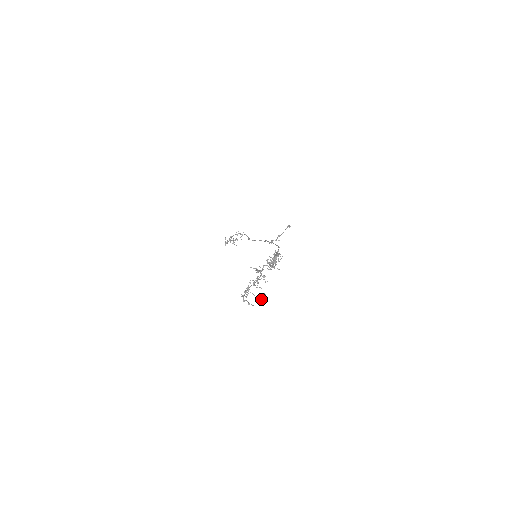
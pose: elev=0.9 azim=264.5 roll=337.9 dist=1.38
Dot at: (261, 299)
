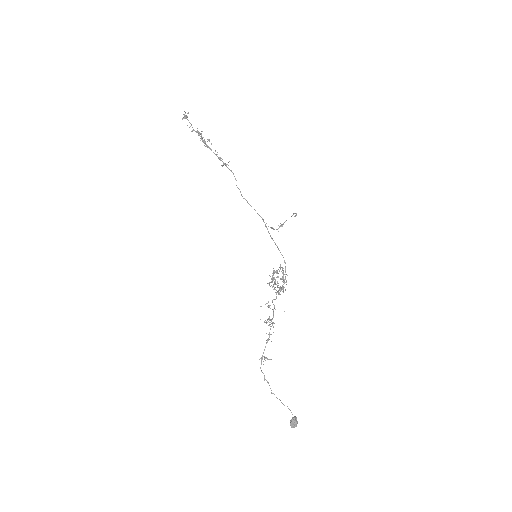
Dot at: occluded
